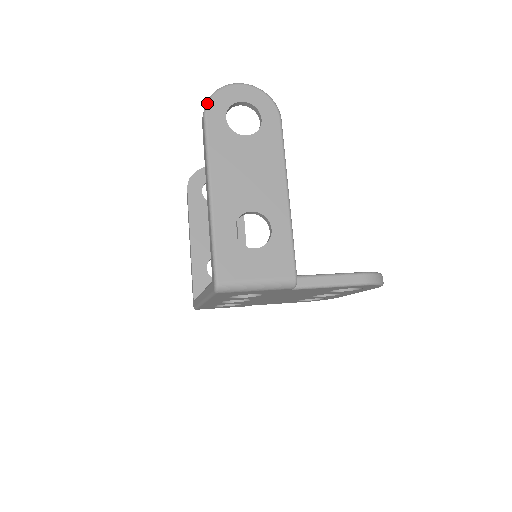
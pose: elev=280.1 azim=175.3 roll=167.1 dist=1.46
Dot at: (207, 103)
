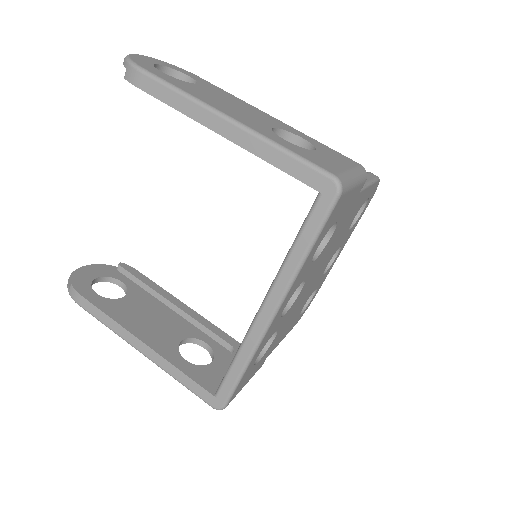
Dot at: (131, 62)
